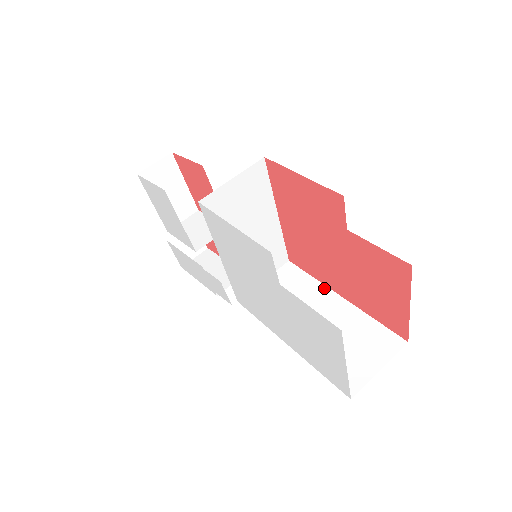
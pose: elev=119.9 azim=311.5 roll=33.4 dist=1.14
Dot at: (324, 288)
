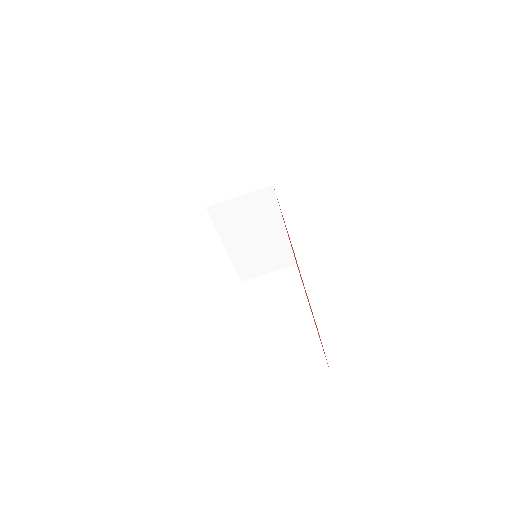
Dot at: (305, 301)
